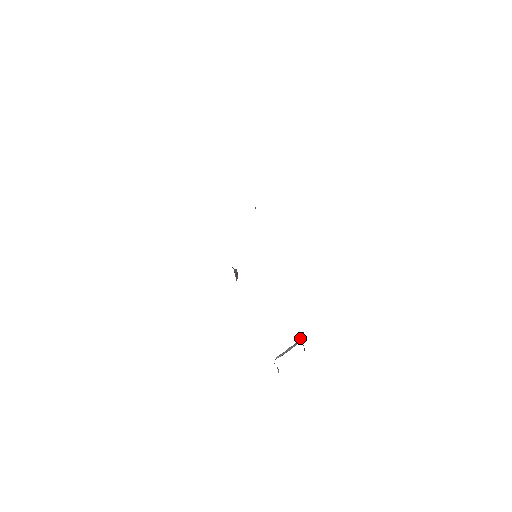
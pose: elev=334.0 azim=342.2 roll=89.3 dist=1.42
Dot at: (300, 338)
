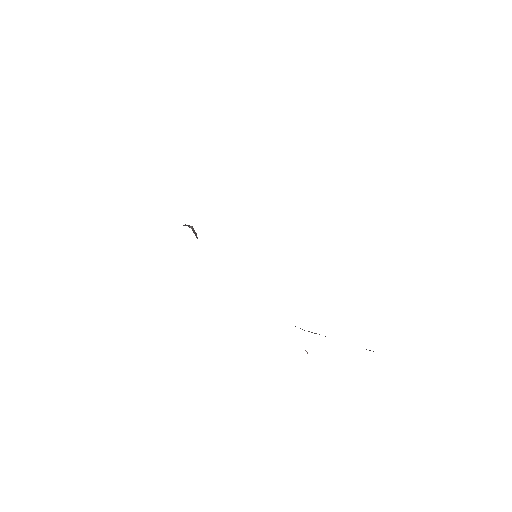
Dot at: occluded
